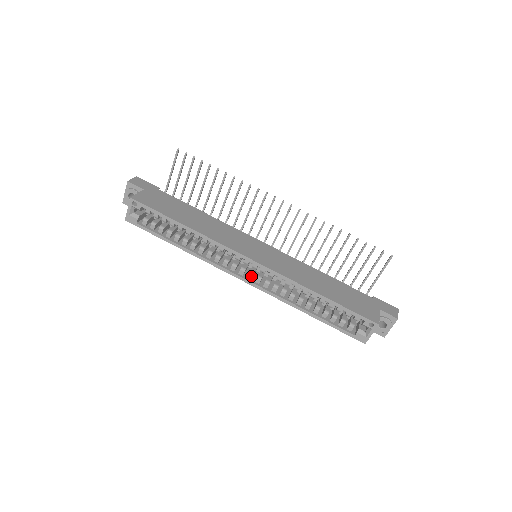
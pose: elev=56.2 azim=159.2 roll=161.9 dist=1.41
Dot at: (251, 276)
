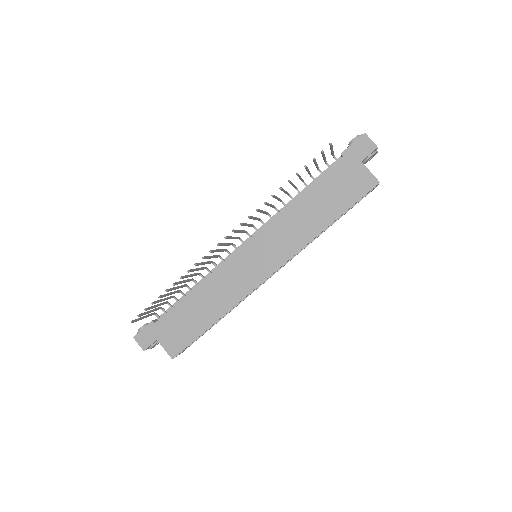
Dot at: occluded
